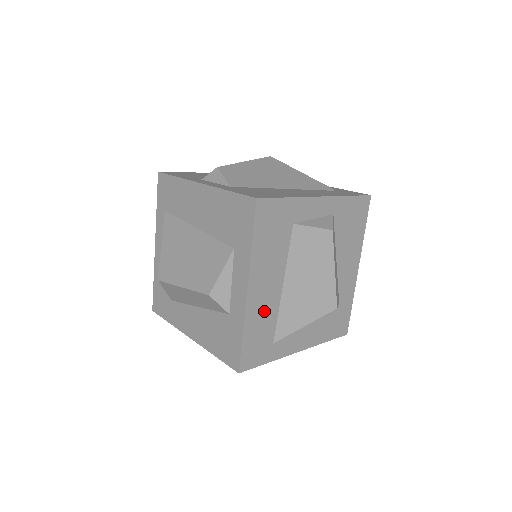
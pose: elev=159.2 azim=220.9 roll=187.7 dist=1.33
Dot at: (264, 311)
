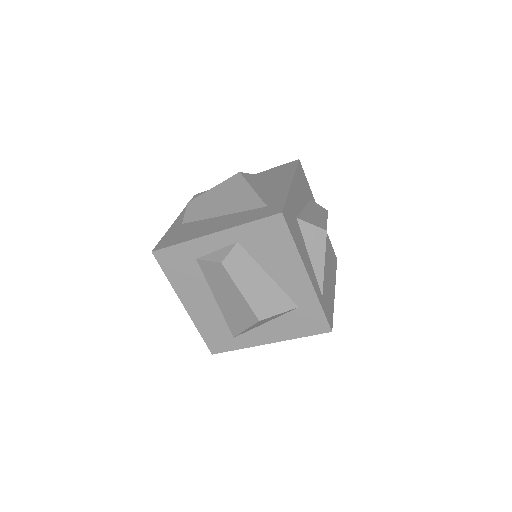
Dot at: (209, 317)
